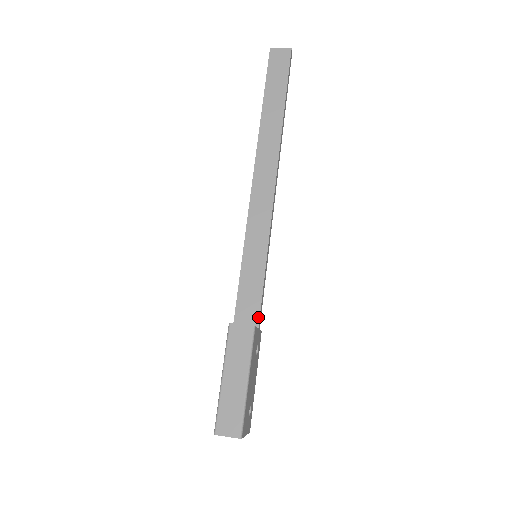
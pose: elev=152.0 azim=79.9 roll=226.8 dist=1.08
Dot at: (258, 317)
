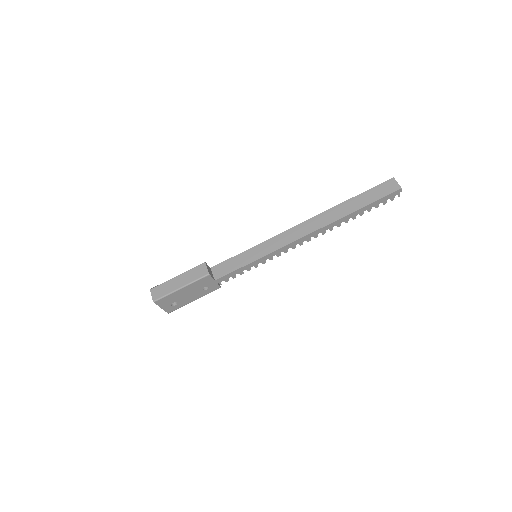
Dot at: (221, 277)
